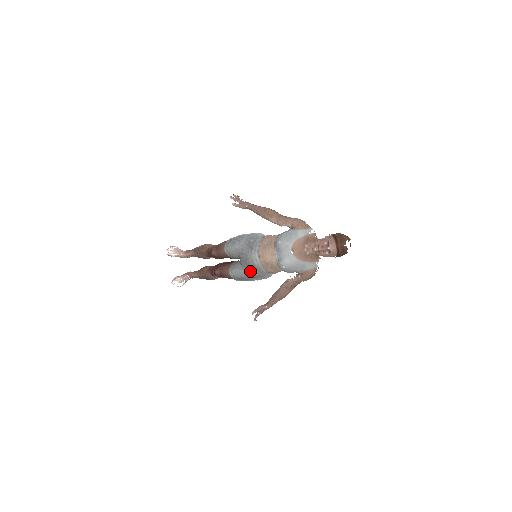
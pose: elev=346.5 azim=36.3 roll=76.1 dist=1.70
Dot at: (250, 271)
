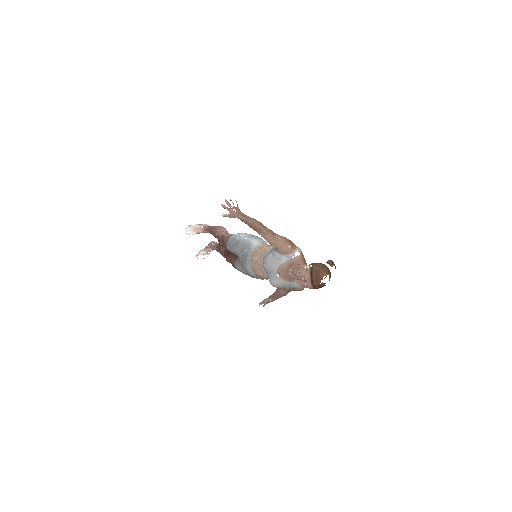
Dot at: occluded
